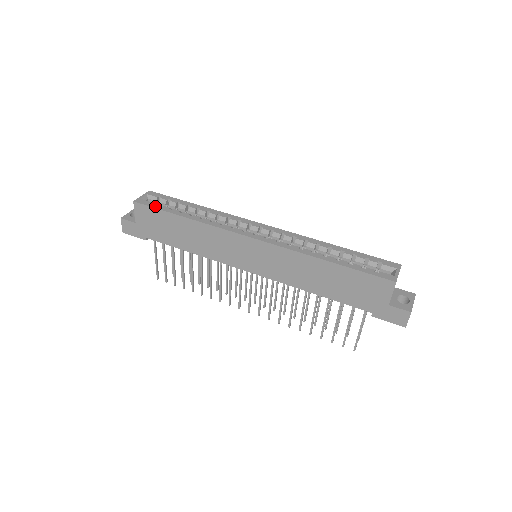
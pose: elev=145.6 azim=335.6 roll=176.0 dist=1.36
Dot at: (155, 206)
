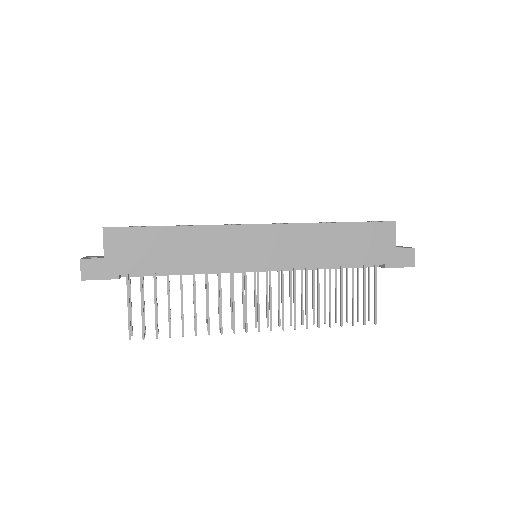
Dot at: occluded
